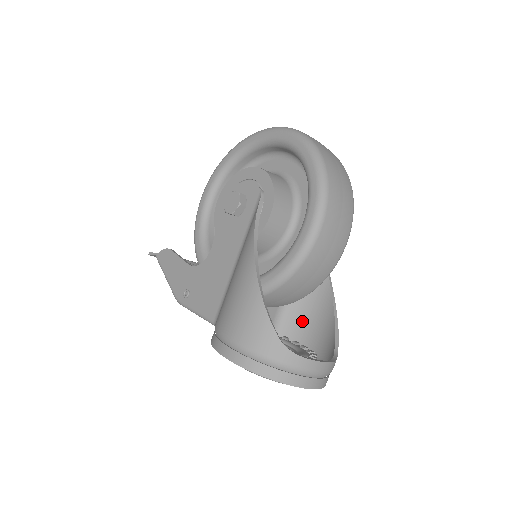
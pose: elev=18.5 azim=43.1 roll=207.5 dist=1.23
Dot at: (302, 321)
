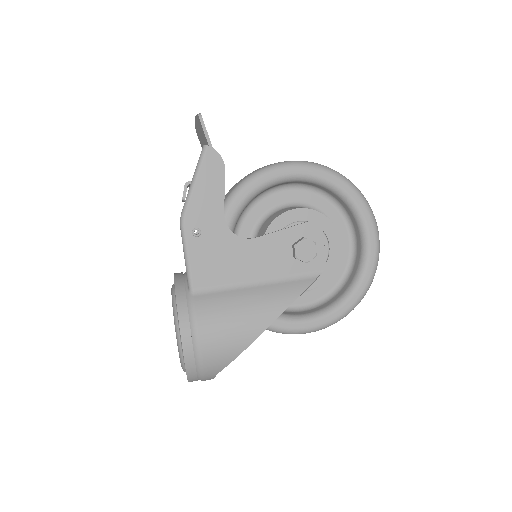
Dot at: occluded
